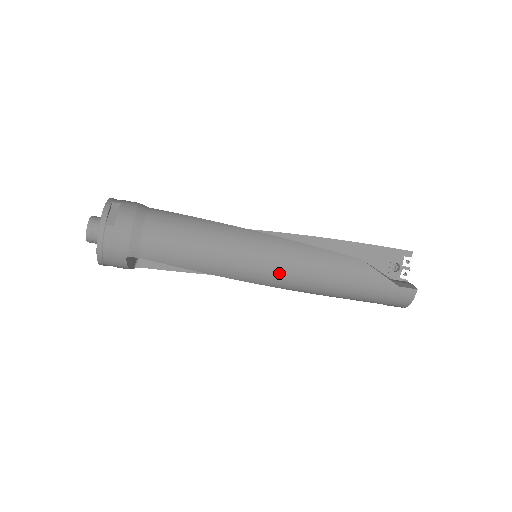
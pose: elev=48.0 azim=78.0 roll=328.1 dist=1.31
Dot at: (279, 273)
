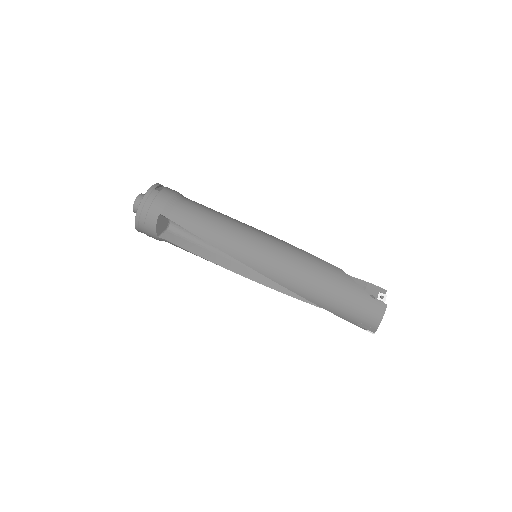
Dot at: (272, 259)
